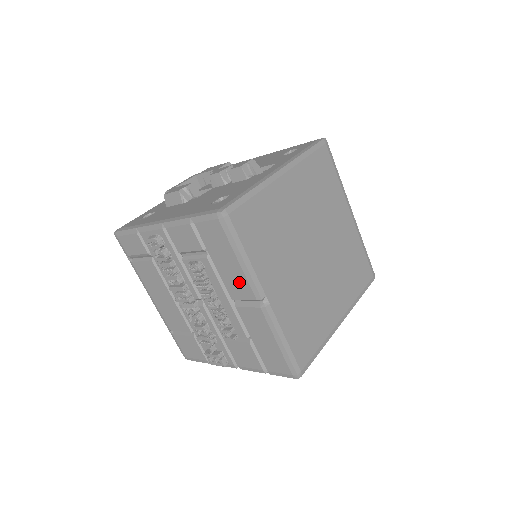
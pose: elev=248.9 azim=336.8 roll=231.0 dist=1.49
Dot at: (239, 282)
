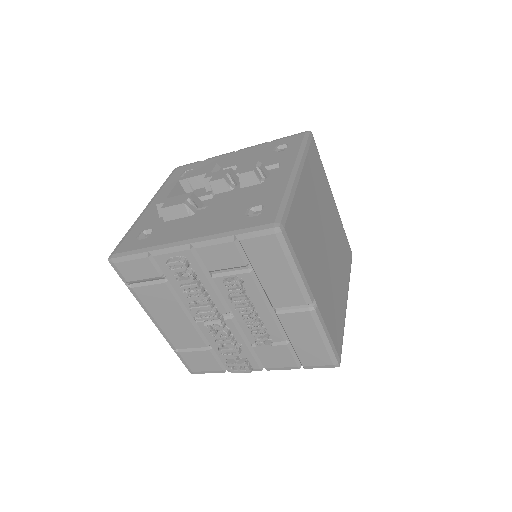
Dot at: (288, 291)
